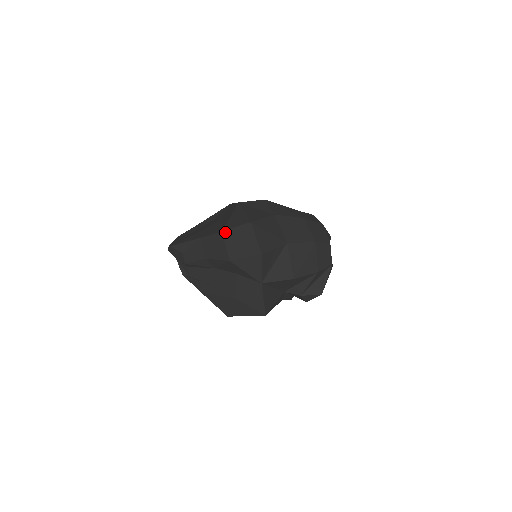
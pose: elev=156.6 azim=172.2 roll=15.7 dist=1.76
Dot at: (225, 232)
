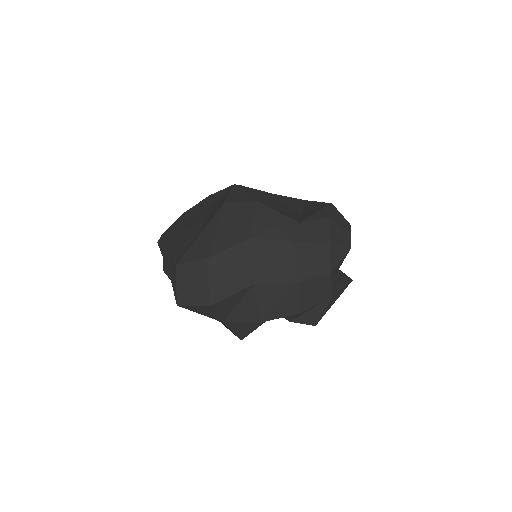
Dot at: (178, 267)
